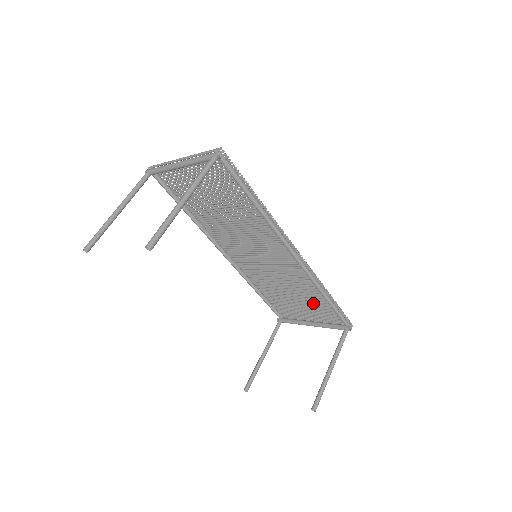
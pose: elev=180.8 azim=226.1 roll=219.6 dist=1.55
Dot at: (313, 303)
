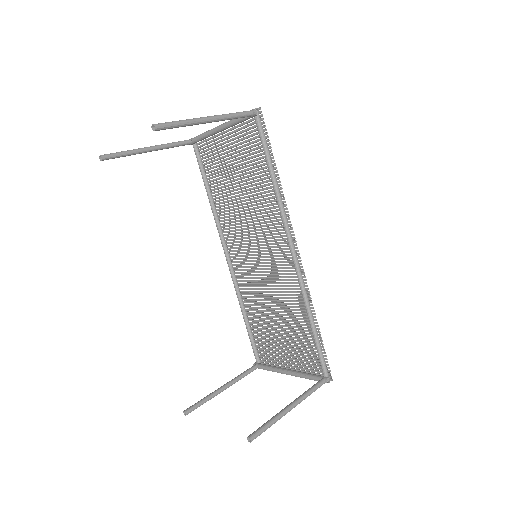
Dot at: (297, 337)
